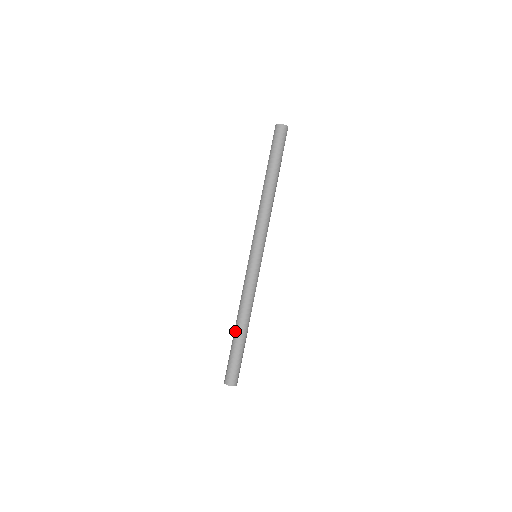
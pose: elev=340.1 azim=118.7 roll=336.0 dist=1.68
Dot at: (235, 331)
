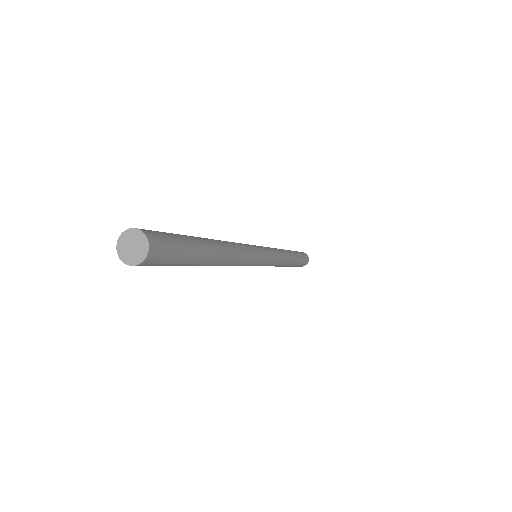
Dot at: occluded
